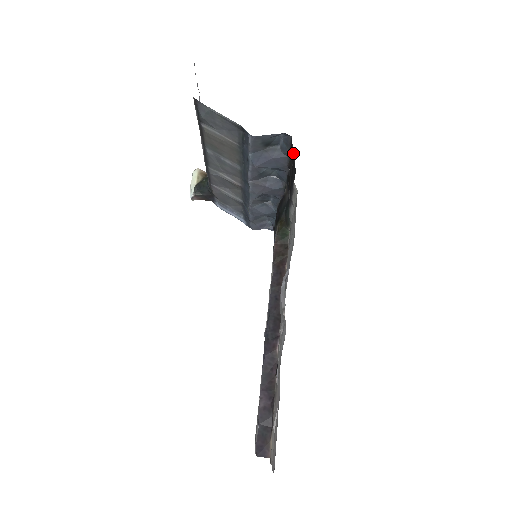
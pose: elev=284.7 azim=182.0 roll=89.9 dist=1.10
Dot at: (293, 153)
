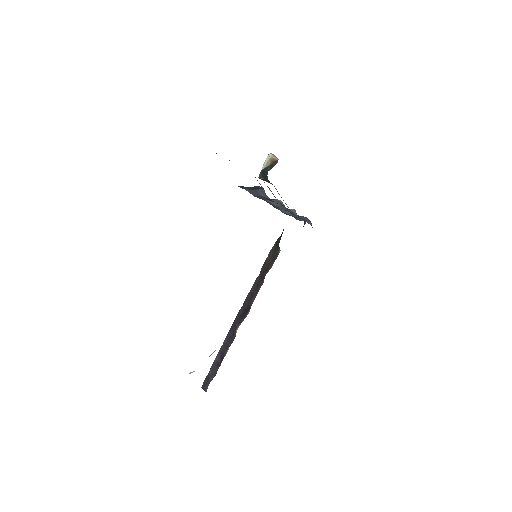
Dot at: occluded
